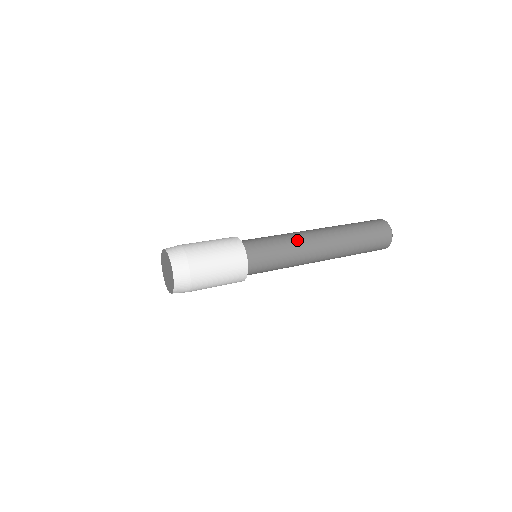
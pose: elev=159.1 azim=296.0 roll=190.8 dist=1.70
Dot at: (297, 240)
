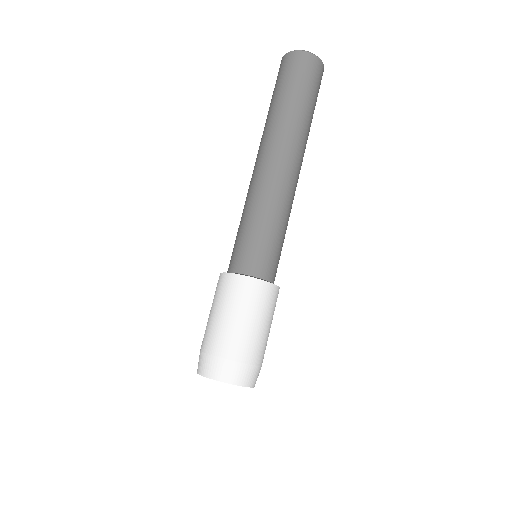
Dot at: (264, 196)
